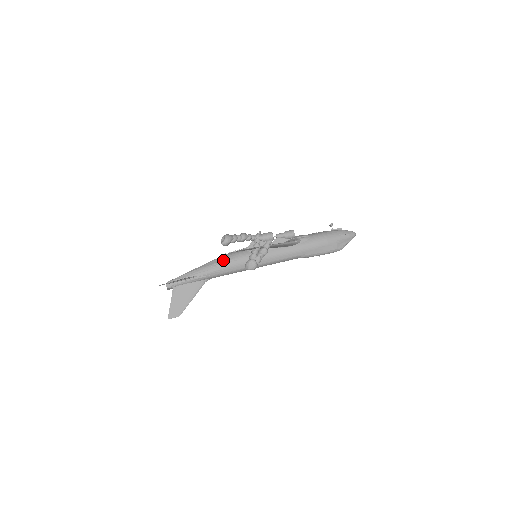
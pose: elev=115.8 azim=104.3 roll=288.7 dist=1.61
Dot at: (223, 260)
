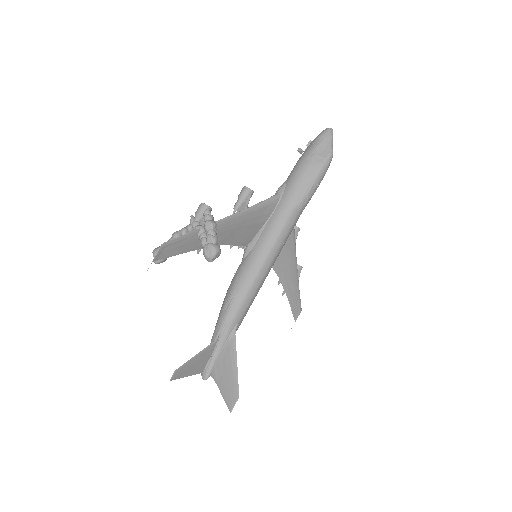
Dot at: (227, 294)
